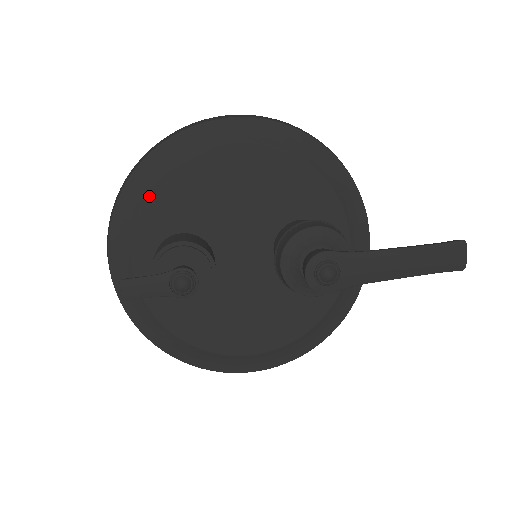
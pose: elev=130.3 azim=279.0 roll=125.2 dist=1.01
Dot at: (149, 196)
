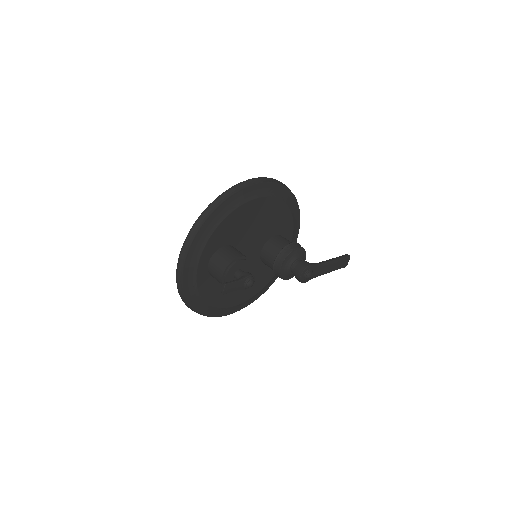
Dot at: (219, 226)
